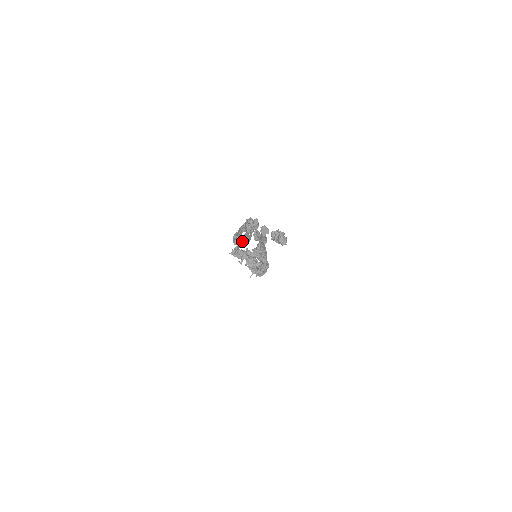
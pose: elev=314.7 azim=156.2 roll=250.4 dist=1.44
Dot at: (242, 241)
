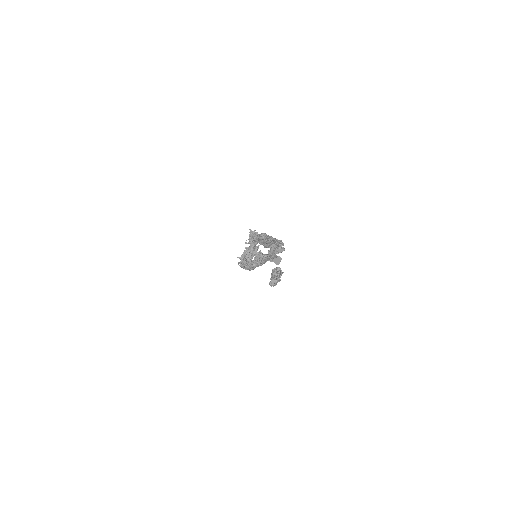
Dot at: (262, 241)
